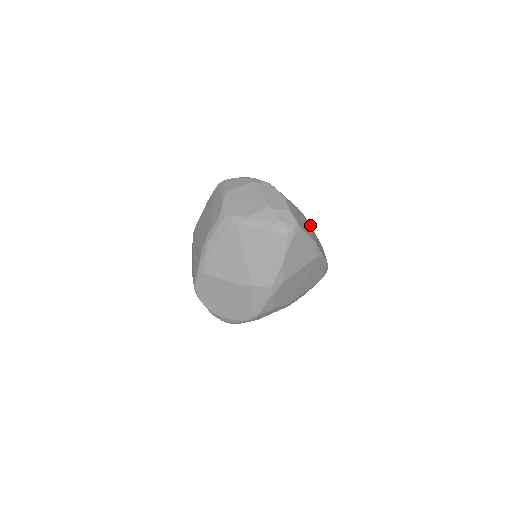
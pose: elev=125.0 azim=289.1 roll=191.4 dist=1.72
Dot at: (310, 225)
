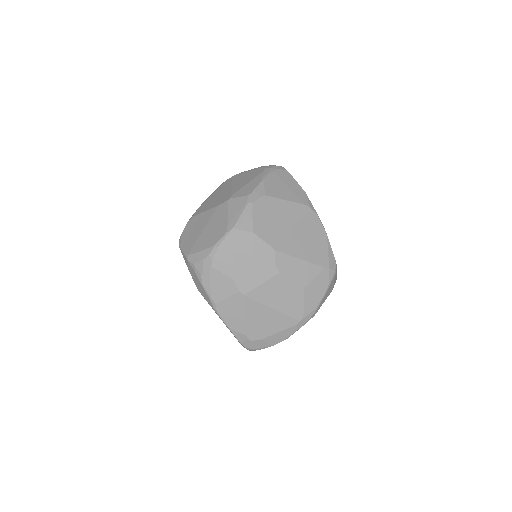
Dot at: occluded
